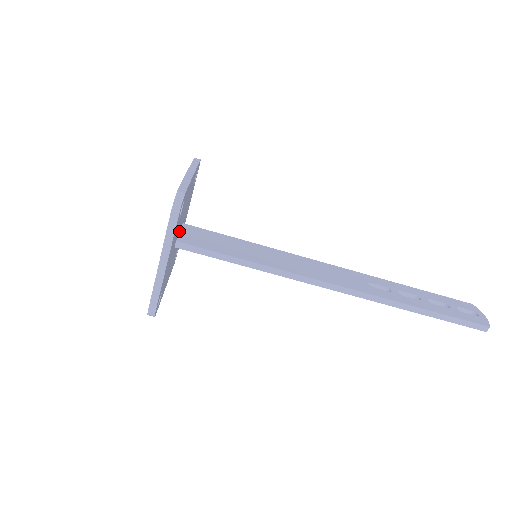
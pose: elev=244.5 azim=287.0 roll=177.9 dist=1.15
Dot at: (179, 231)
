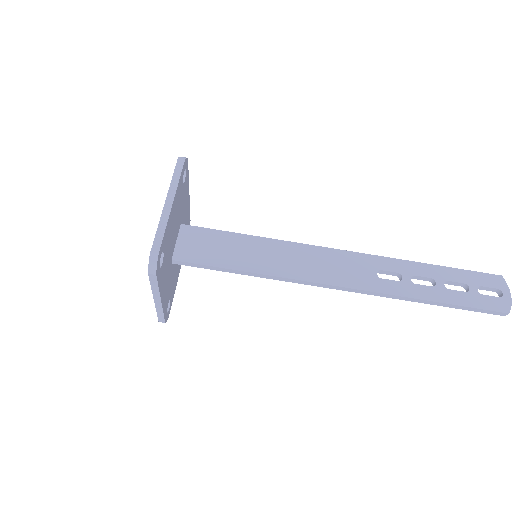
Dot at: (175, 242)
